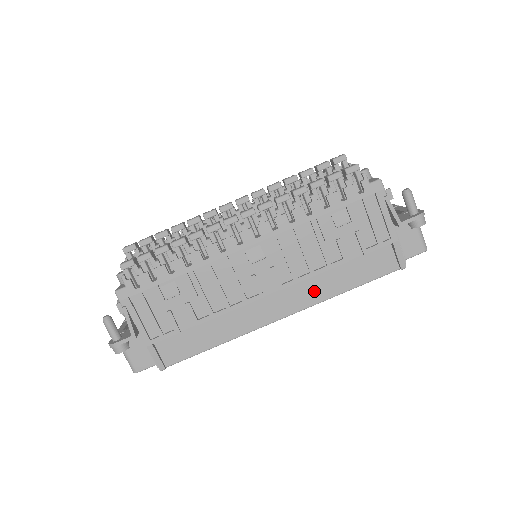
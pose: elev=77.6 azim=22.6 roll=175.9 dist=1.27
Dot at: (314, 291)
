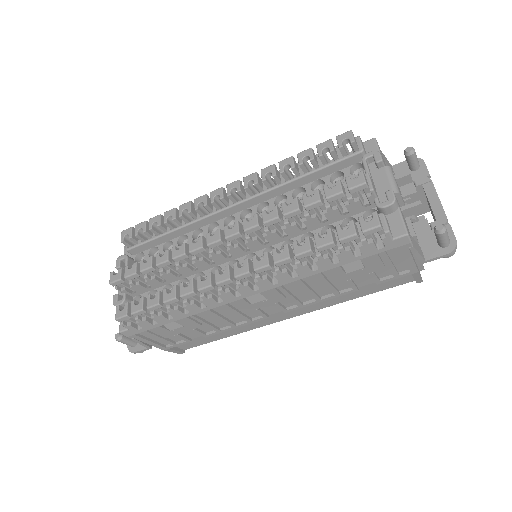
Dot at: (320, 303)
